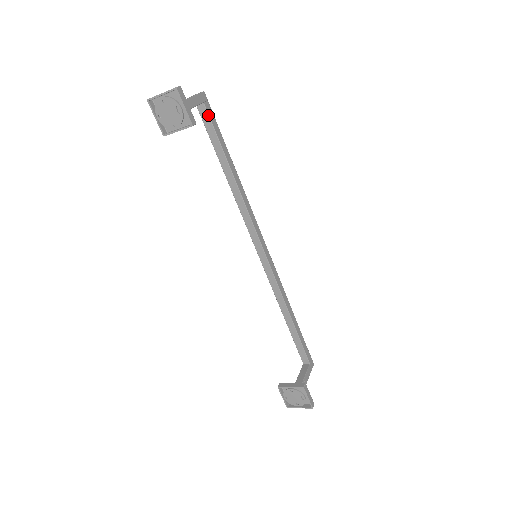
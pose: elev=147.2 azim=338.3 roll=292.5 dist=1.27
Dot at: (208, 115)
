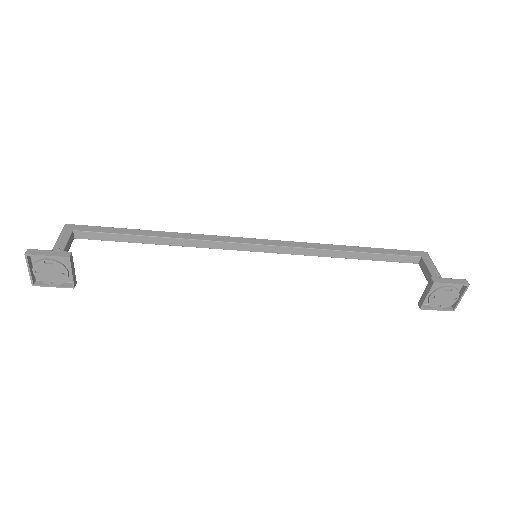
Dot at: (87, 232)
